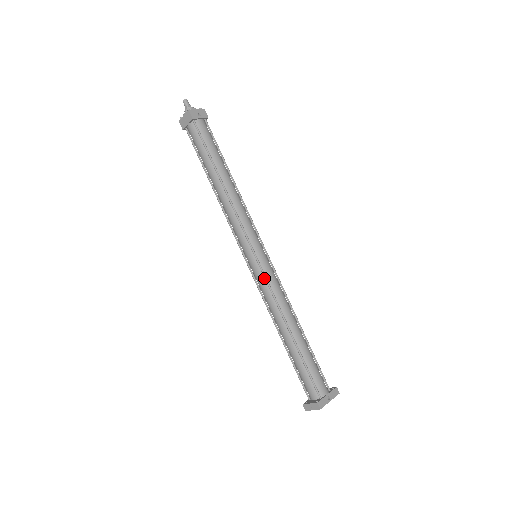
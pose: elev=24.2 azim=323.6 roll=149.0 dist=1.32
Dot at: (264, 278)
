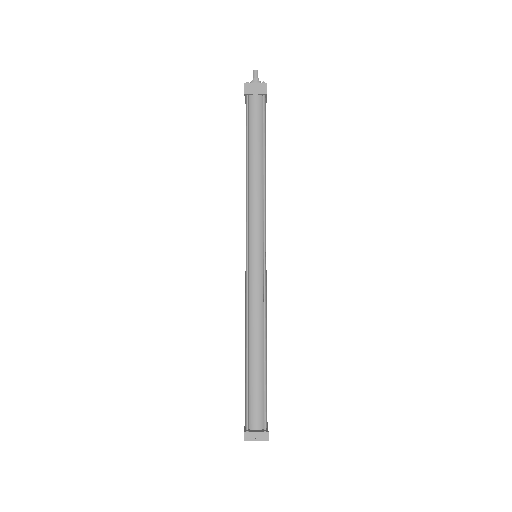
Dot at: (262, 281)
